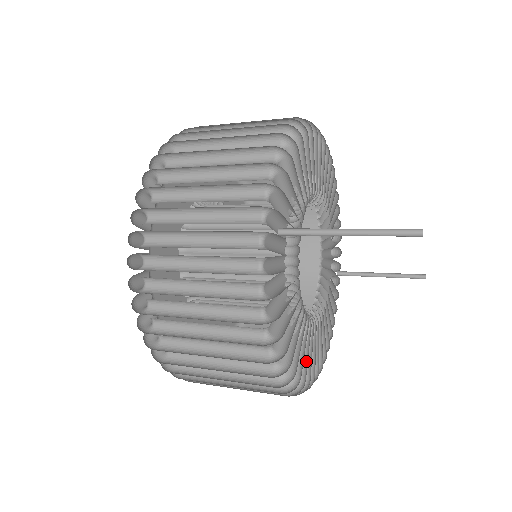
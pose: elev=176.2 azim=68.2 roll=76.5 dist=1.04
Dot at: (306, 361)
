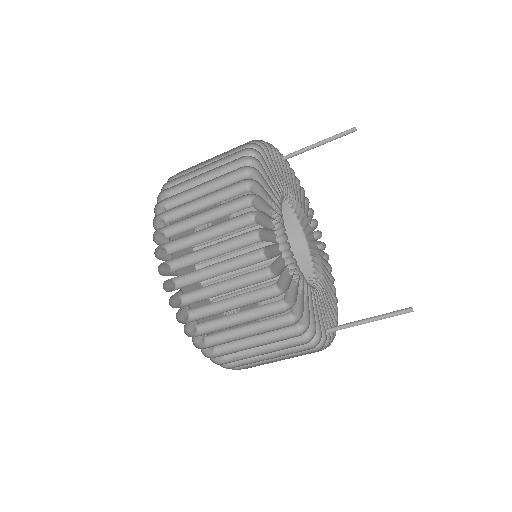
Dot at: occluded
